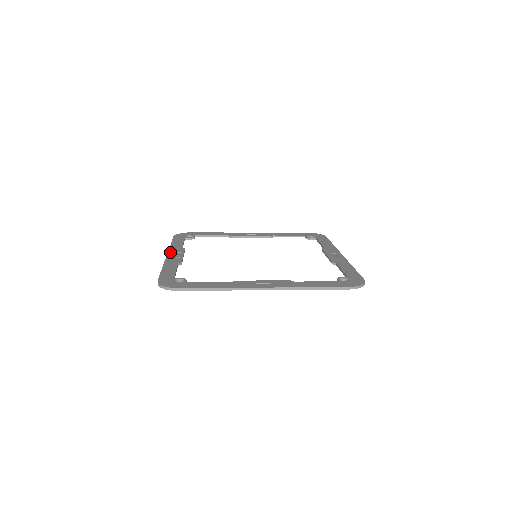
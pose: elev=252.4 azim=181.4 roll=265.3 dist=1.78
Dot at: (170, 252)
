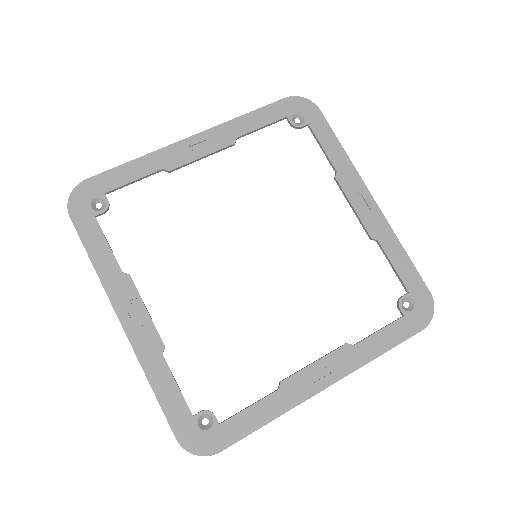
Dot at: (118, 308)
